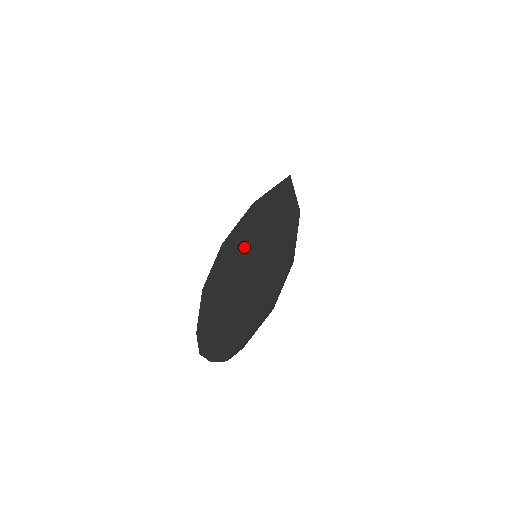
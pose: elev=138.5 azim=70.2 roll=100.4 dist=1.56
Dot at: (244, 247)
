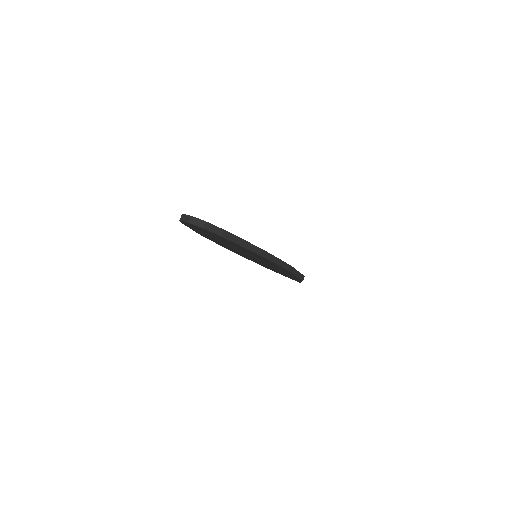
Dot at: occluded
